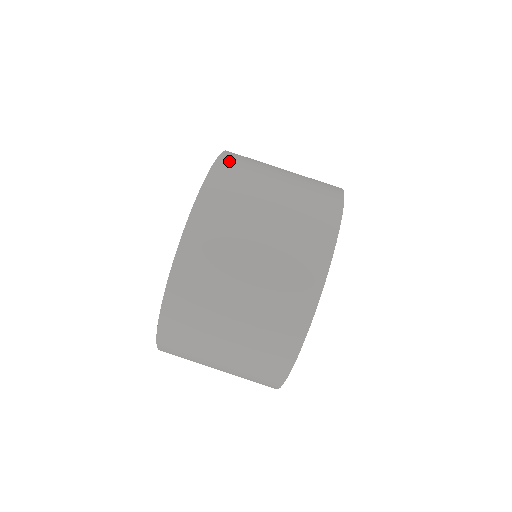
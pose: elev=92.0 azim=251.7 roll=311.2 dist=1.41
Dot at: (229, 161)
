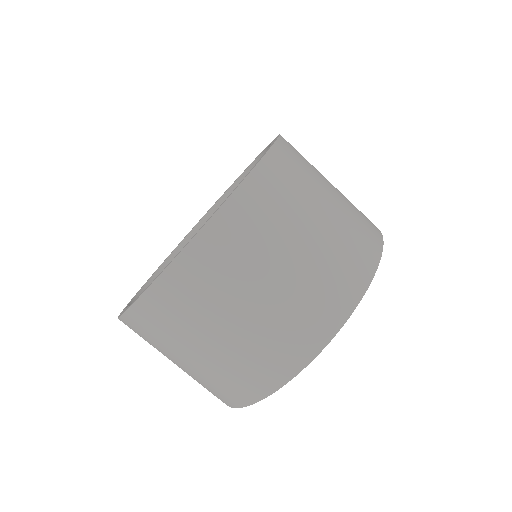
Dot at: (287, 149)
